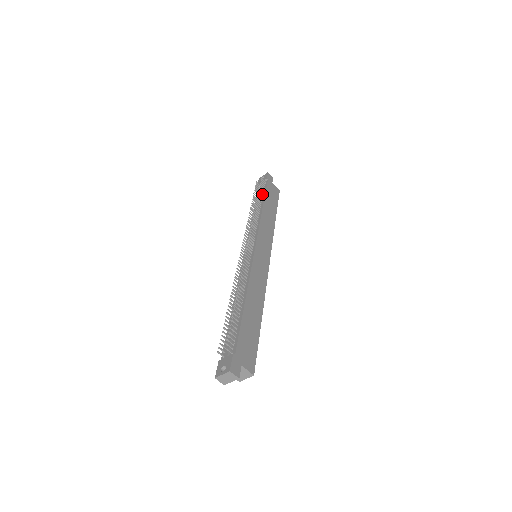
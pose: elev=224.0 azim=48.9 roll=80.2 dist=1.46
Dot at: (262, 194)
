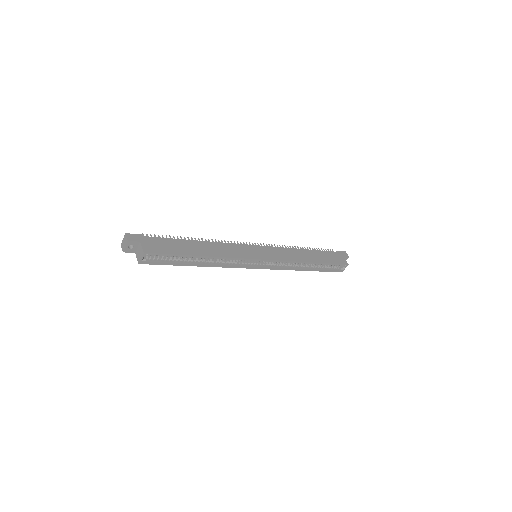
Dot at: occluded
